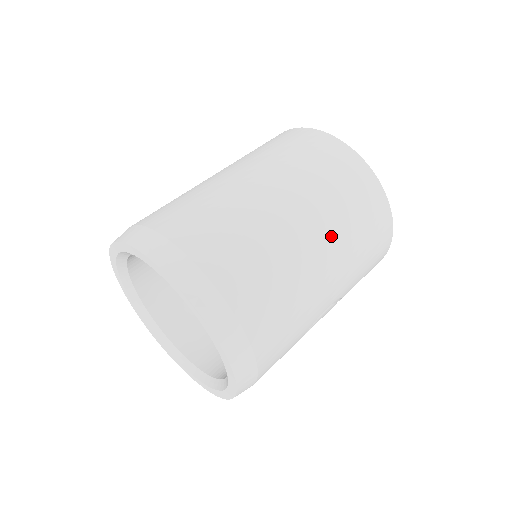
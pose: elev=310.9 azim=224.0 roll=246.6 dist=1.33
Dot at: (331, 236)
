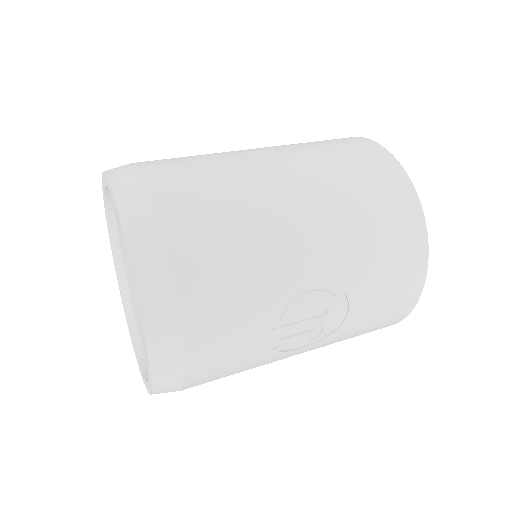
Dot at: (314, 186)
